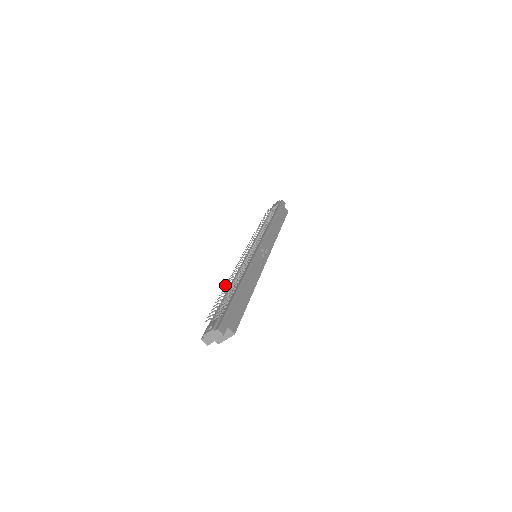
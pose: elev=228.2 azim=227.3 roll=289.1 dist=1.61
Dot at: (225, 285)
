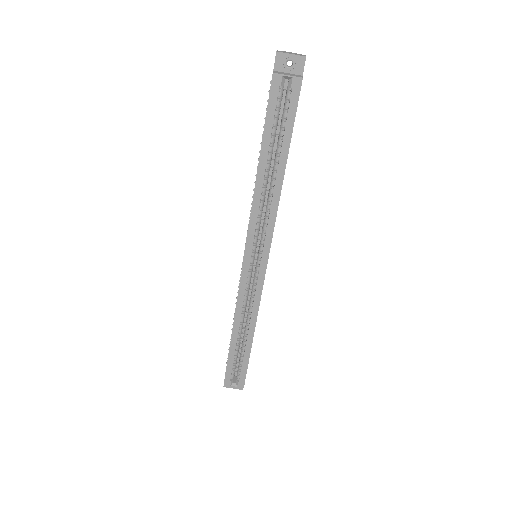
Dot at: occluded
